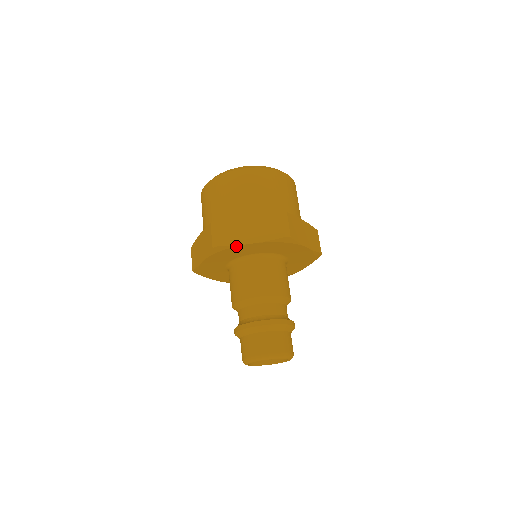
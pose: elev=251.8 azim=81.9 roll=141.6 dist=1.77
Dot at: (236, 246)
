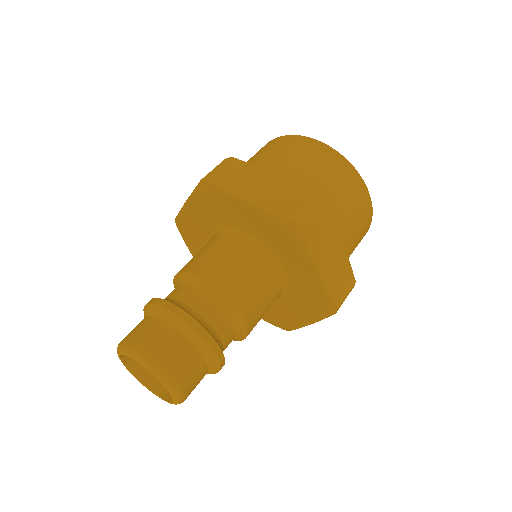
Dot at: (228, 194)
